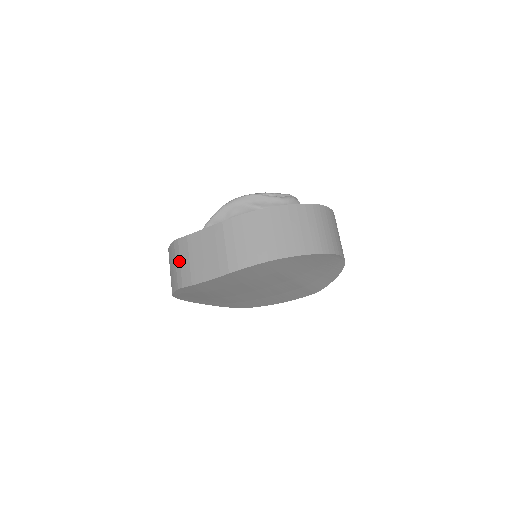
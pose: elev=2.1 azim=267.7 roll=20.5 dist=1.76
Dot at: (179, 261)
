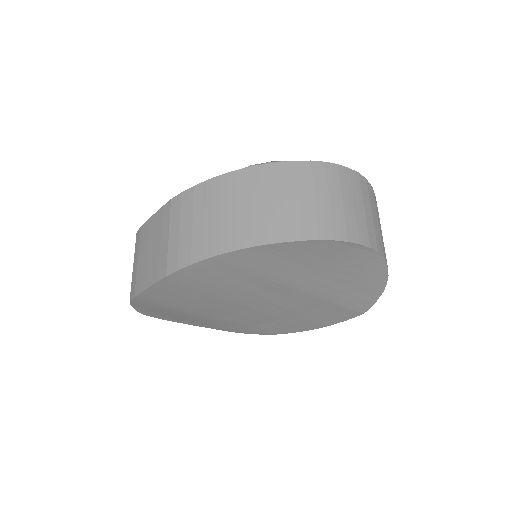
Dot at: (133, 263)
